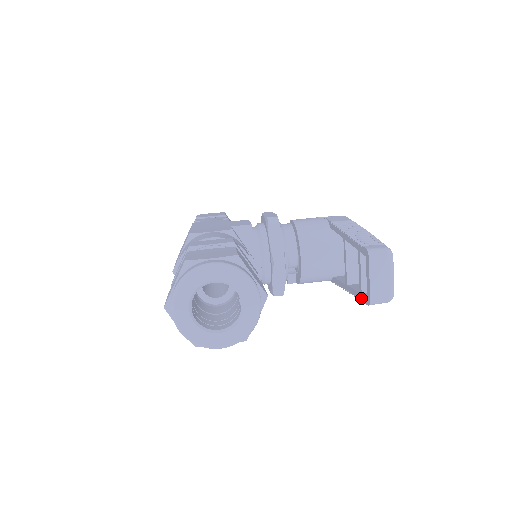
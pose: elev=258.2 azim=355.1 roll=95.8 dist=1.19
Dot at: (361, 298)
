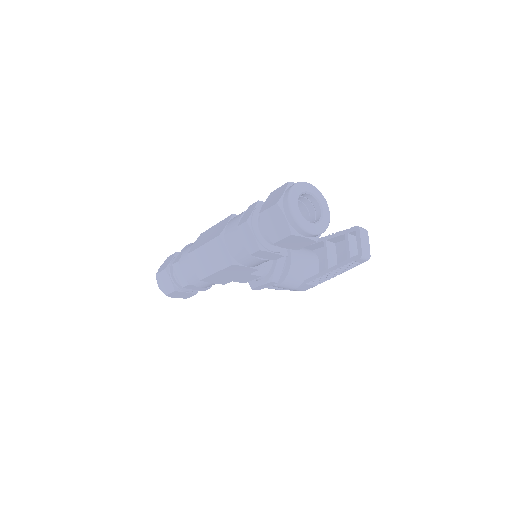
Dot at: (350, 261)
